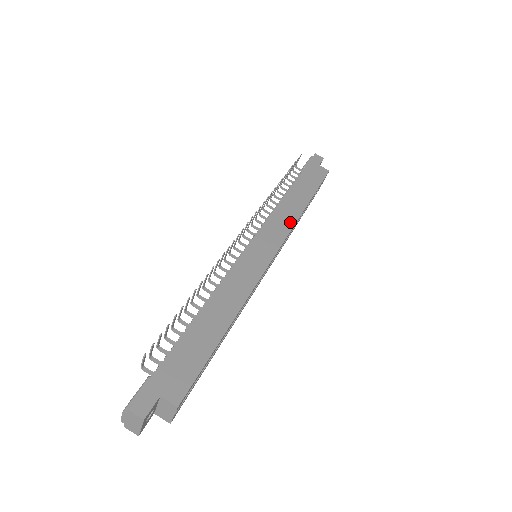
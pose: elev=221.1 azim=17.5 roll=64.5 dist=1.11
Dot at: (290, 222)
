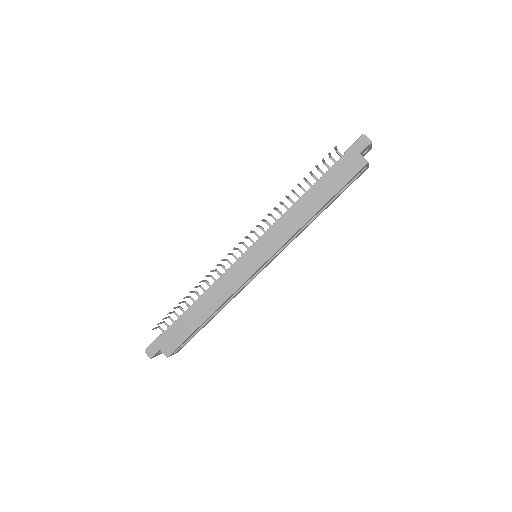
Dot at: (290, 232)
